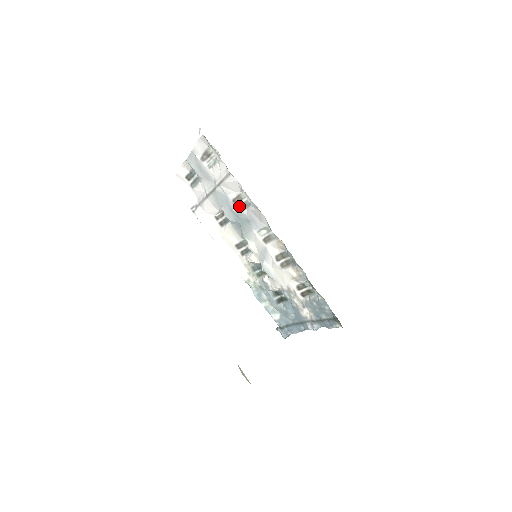
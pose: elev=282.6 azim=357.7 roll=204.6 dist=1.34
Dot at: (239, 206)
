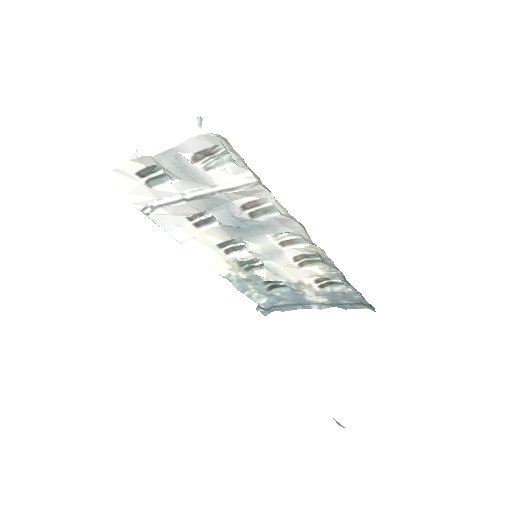
Dot at: (251, 212)
